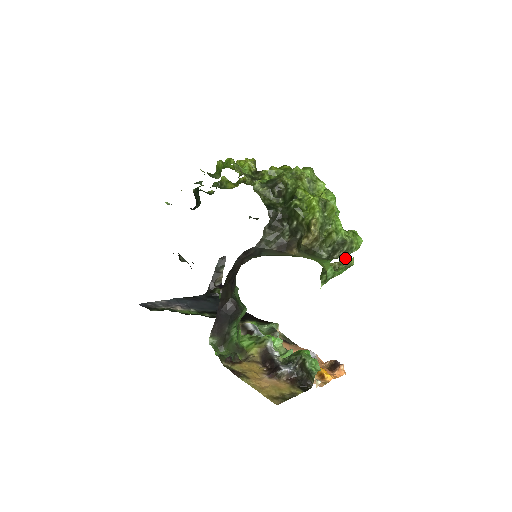
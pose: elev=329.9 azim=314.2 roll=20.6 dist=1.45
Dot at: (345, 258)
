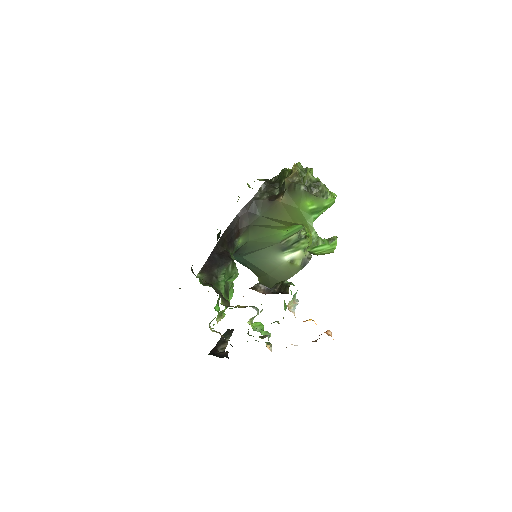
Dot at: occluded
